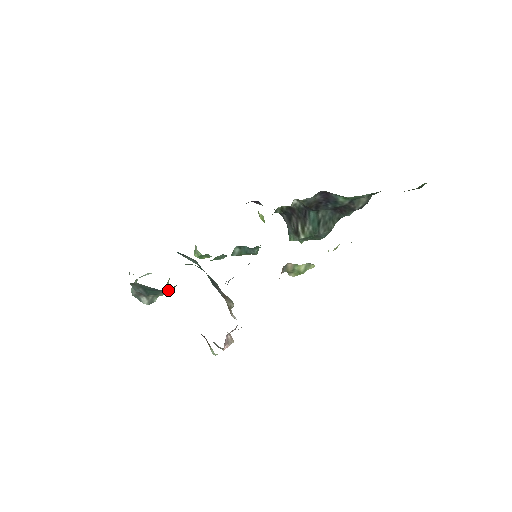
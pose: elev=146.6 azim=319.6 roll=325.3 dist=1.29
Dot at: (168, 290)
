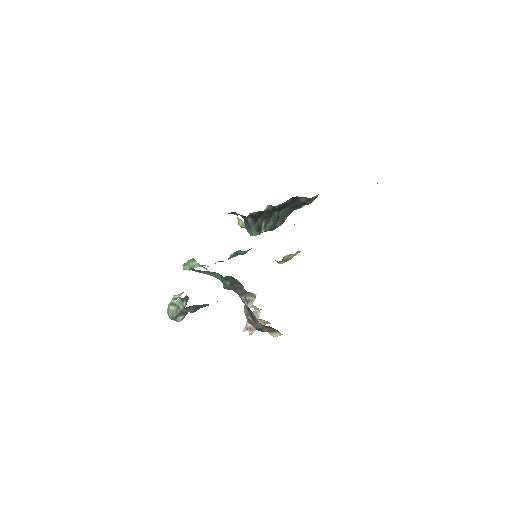
Dot at: occluded
